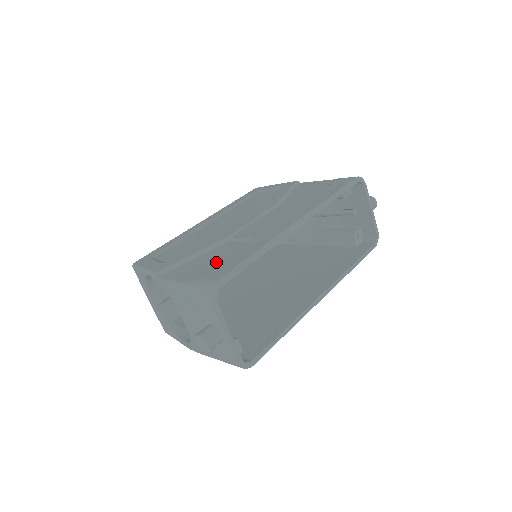
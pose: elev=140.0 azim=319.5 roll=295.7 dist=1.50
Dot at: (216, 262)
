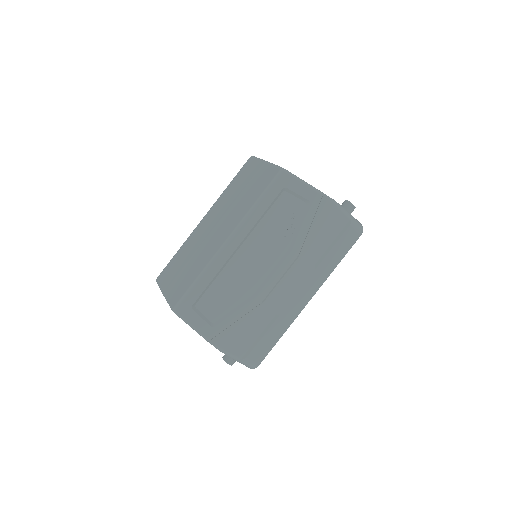
Dot at: (254, 337)
